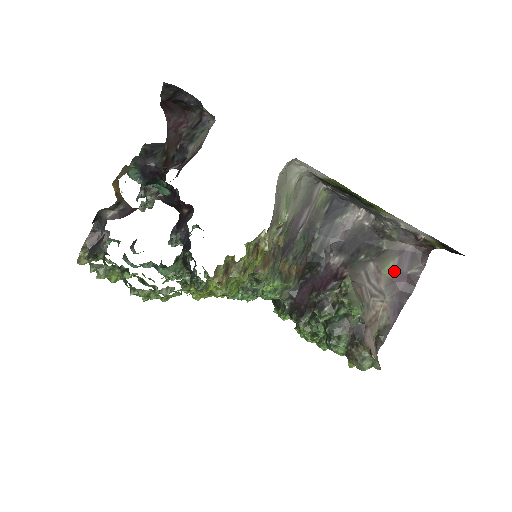
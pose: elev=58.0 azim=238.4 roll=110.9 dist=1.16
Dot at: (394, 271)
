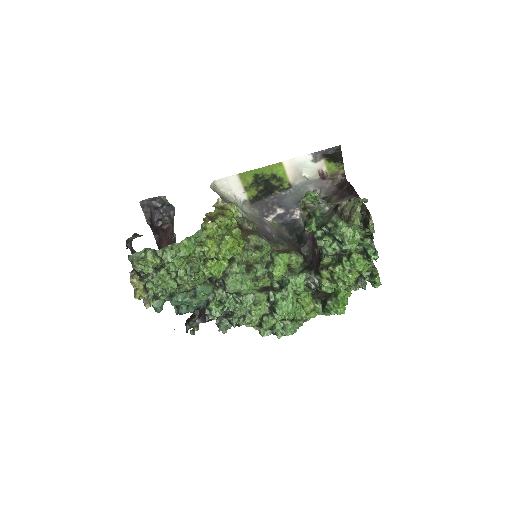
Dot at: (337, 197)
